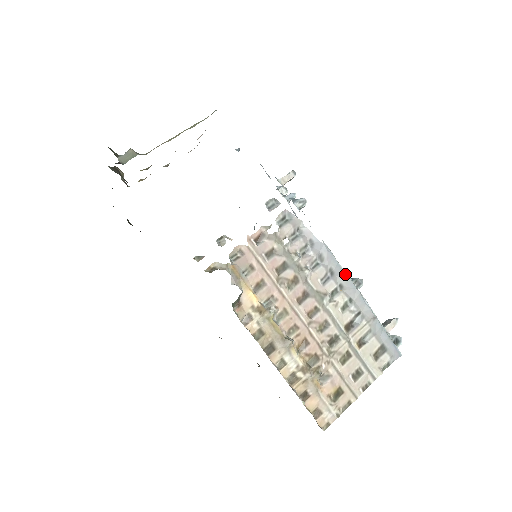
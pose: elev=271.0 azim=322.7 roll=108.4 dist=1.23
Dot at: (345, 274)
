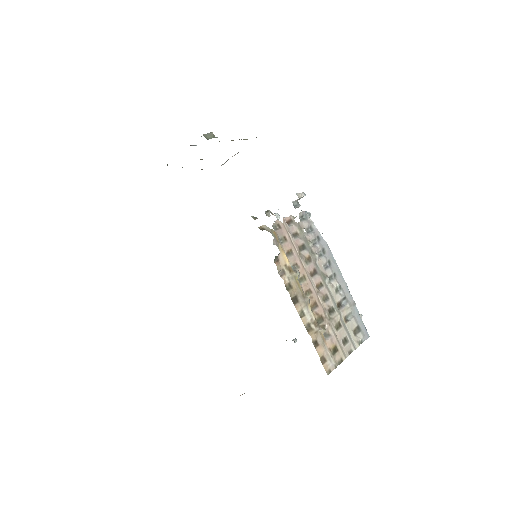
Dot at: (338, 267)
